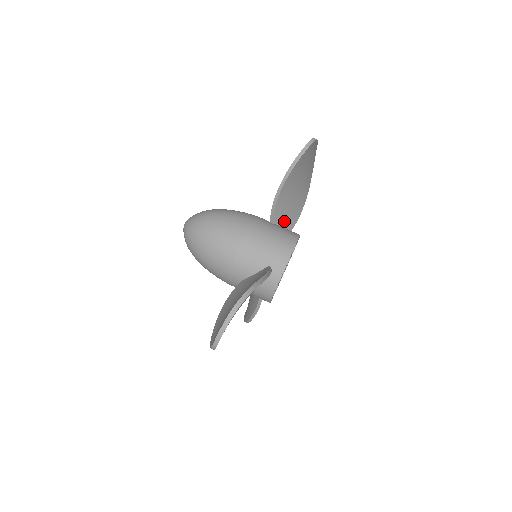
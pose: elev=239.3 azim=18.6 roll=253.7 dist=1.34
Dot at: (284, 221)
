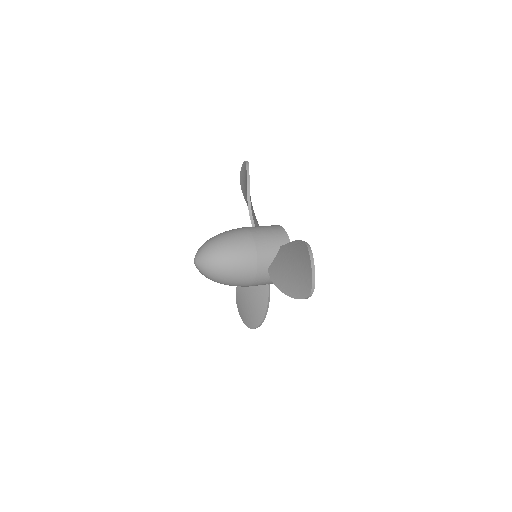
Dot at: (257, 224)
